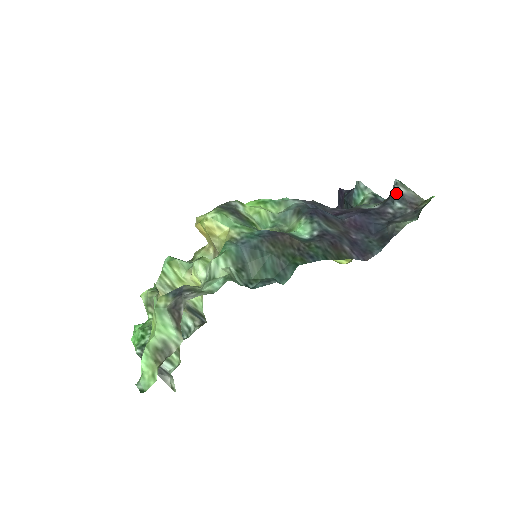
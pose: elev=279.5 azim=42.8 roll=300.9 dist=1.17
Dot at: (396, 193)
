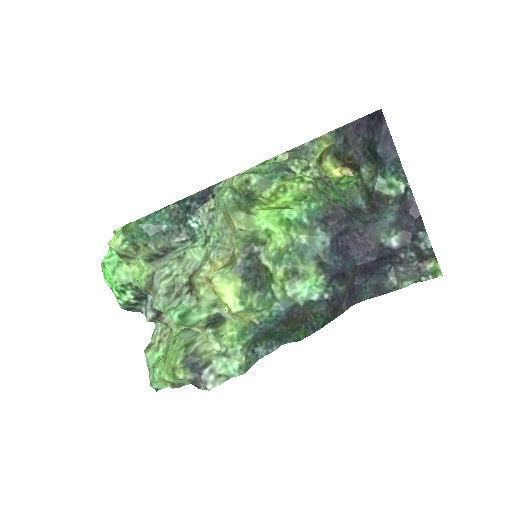
Dot at: (420, 250)
